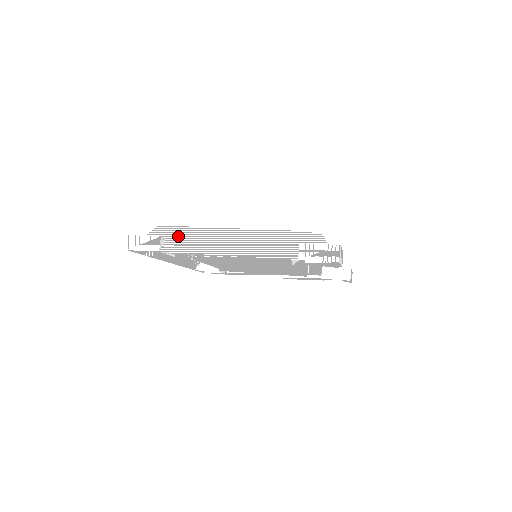
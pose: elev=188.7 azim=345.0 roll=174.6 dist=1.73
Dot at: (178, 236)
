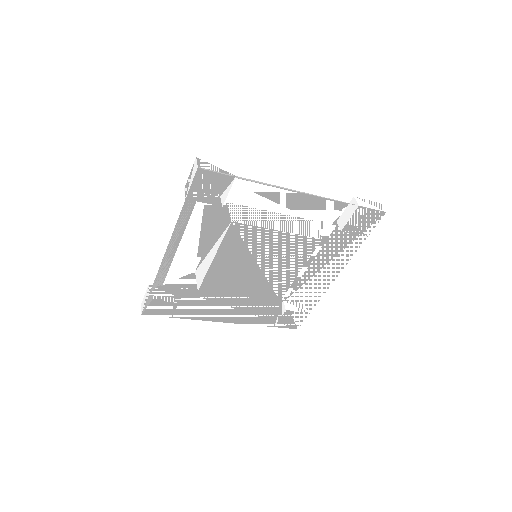
Dot at: (162, 276)
